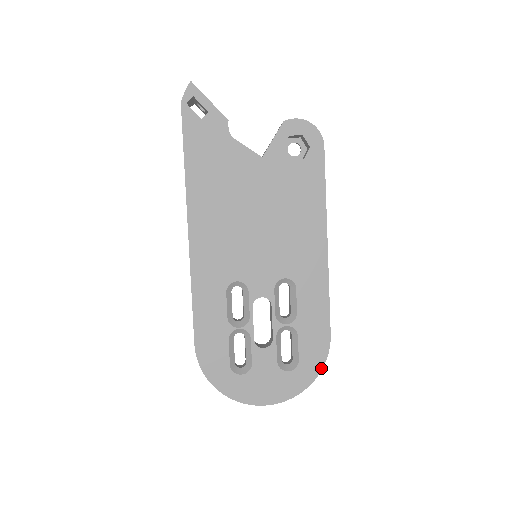
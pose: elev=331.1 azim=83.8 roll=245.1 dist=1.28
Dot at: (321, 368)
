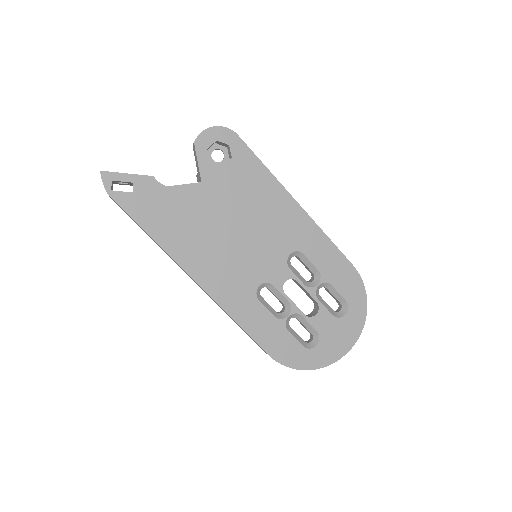
Dot at: (365, 293)
